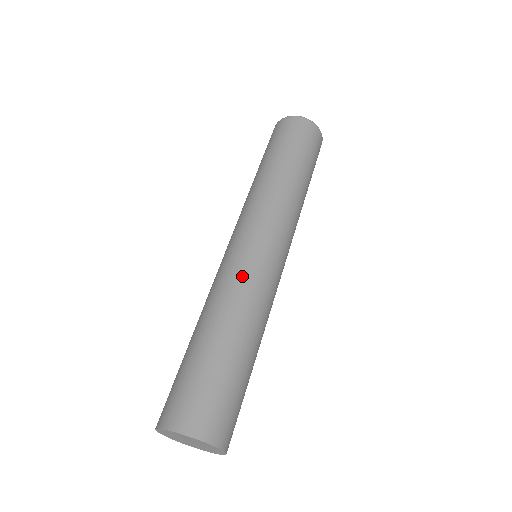
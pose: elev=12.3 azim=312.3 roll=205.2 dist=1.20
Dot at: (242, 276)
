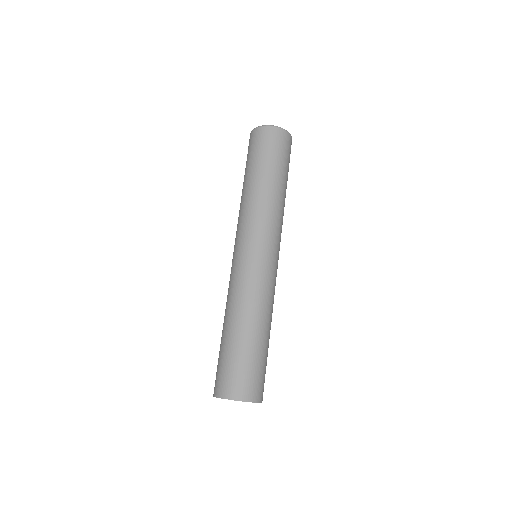
Dot at: (271, 286)
